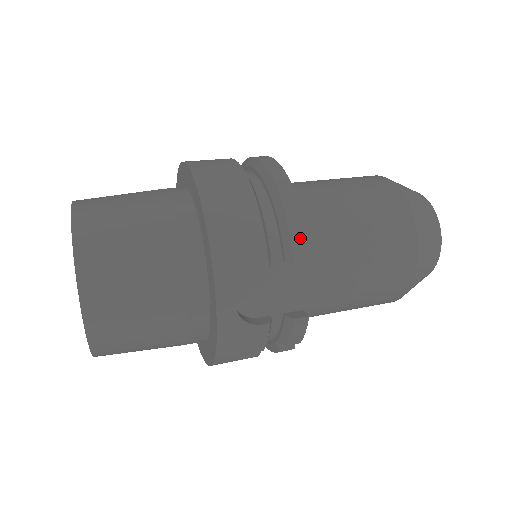
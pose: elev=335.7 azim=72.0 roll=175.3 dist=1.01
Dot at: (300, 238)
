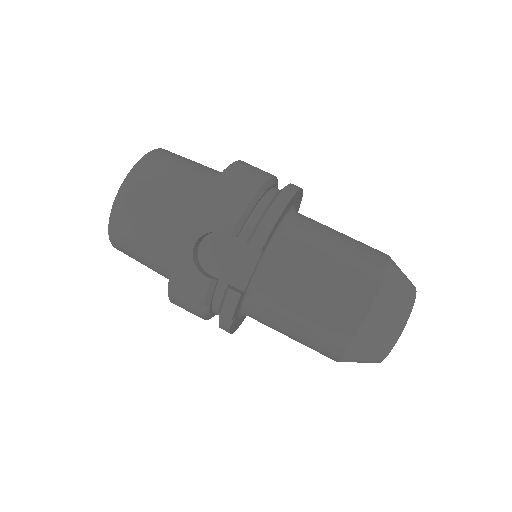
Dot at: (264, 231)
